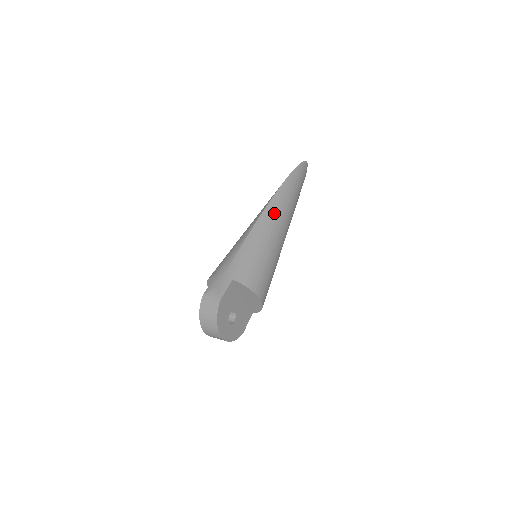
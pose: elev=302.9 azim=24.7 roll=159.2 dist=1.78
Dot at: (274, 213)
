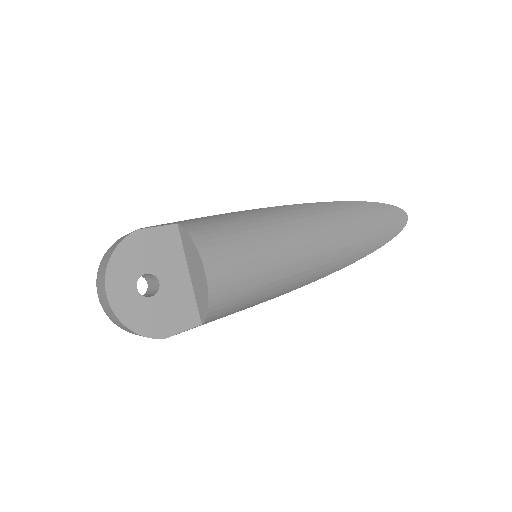
Dot at: (310, 211)
